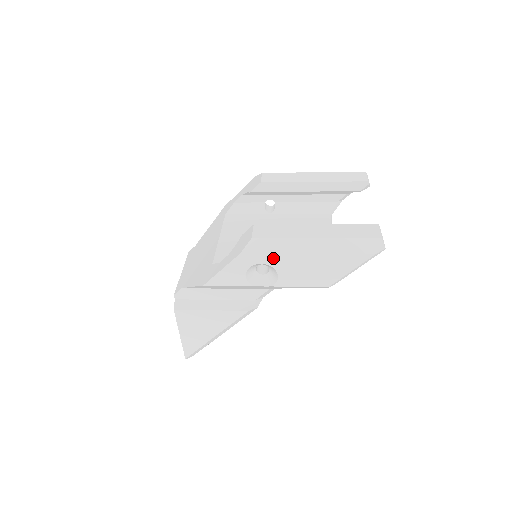
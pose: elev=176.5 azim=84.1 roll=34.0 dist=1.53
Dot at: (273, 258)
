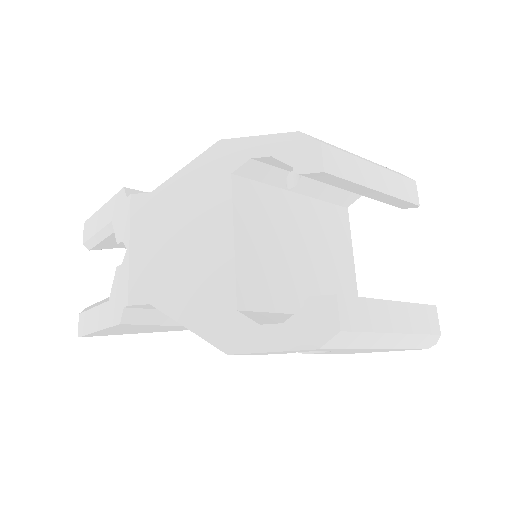
Dot at: (344, 350)
